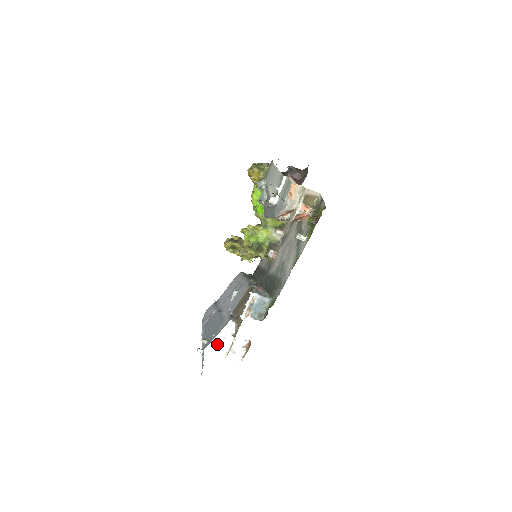
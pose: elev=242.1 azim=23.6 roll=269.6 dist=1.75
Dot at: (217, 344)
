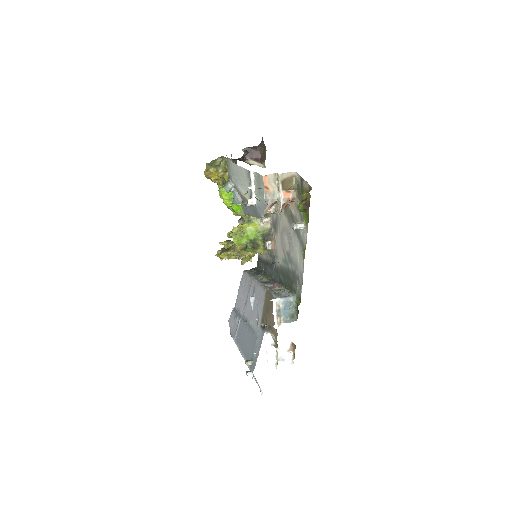
Dot at: (263, 361)
